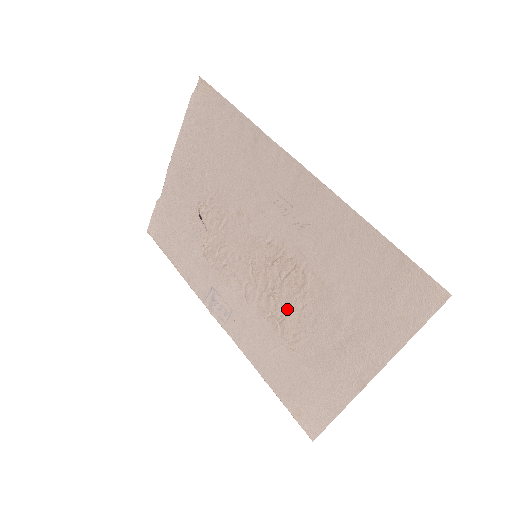
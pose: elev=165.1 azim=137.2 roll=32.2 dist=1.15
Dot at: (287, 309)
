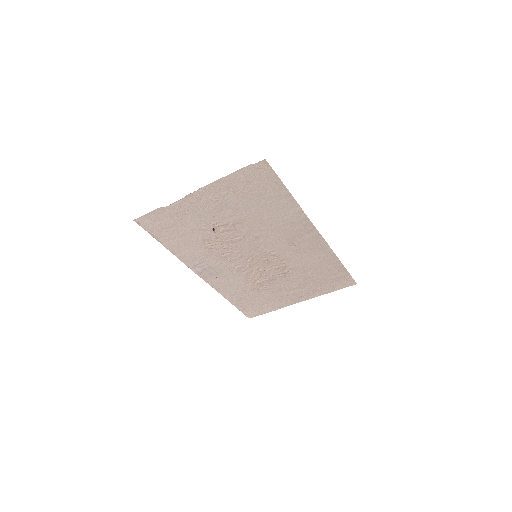
Dot at: (266, 278)
